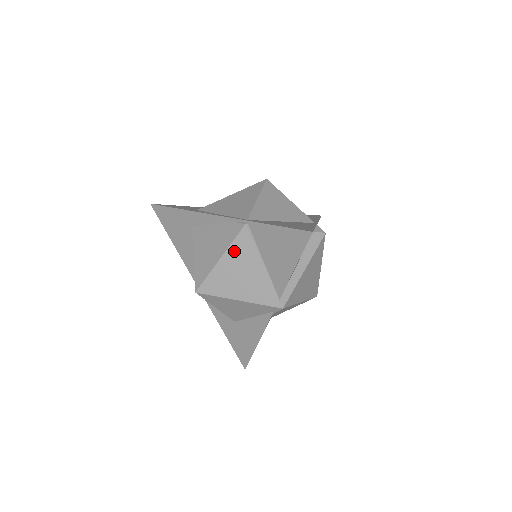
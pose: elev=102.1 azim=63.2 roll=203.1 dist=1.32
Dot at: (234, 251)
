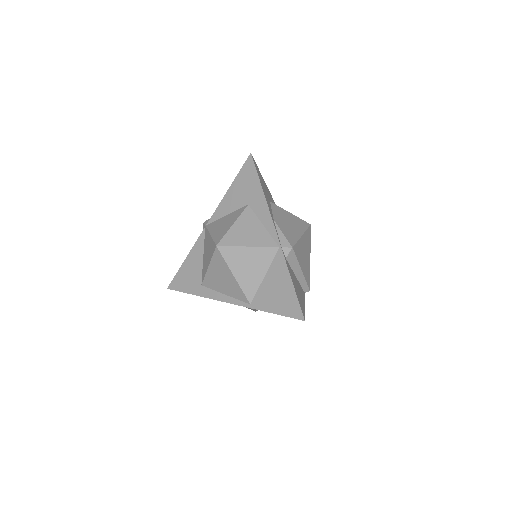
Dot at: occluded
